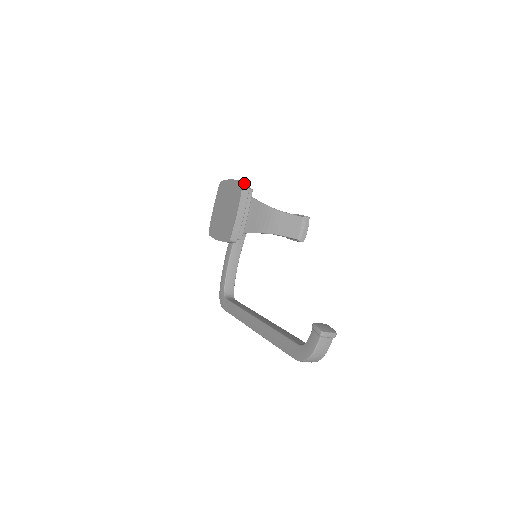
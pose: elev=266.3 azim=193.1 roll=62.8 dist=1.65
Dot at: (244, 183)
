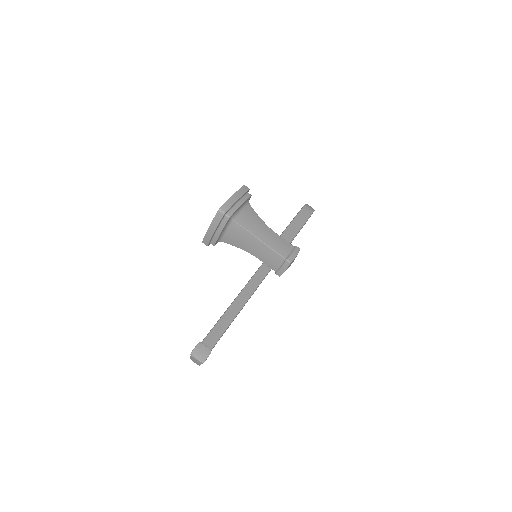
Dot at: (220, 210)
